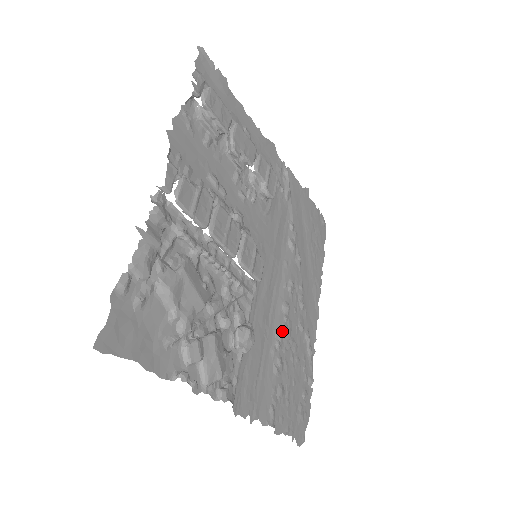
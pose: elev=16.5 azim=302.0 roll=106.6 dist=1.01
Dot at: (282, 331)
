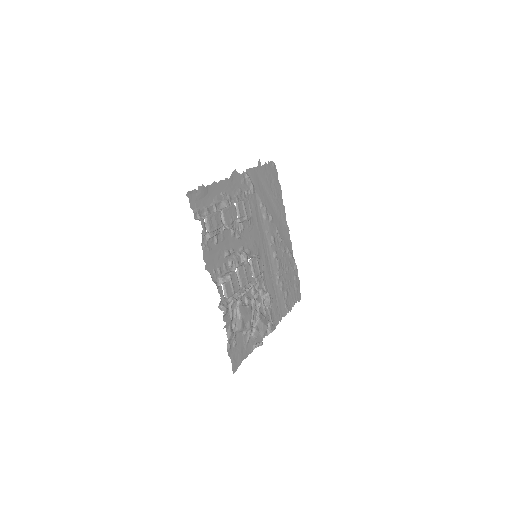
Dot at: (278, 269)
